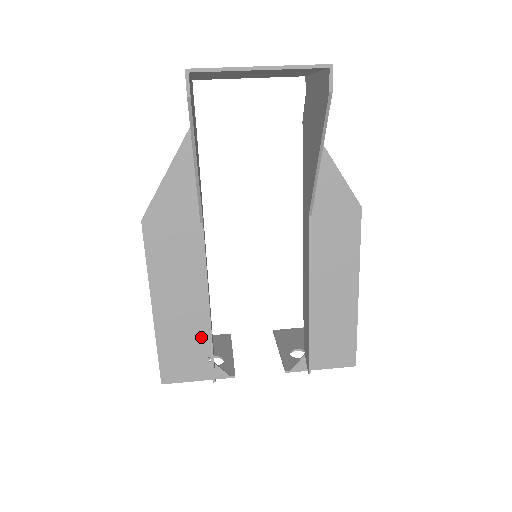
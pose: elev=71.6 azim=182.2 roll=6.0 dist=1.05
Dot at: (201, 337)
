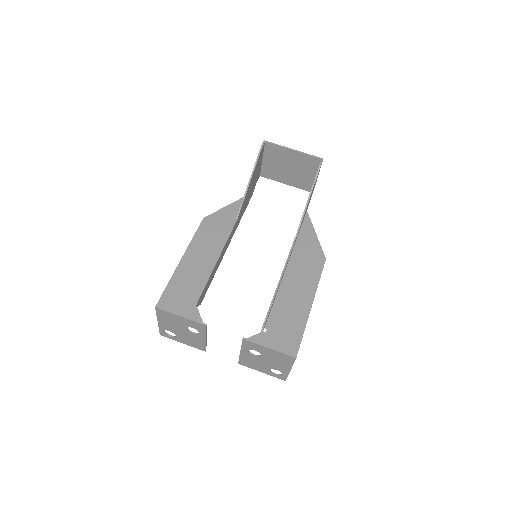
Dot at: (199, 289)
